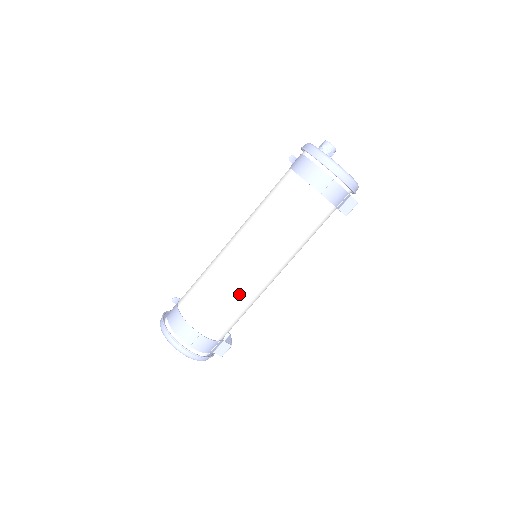
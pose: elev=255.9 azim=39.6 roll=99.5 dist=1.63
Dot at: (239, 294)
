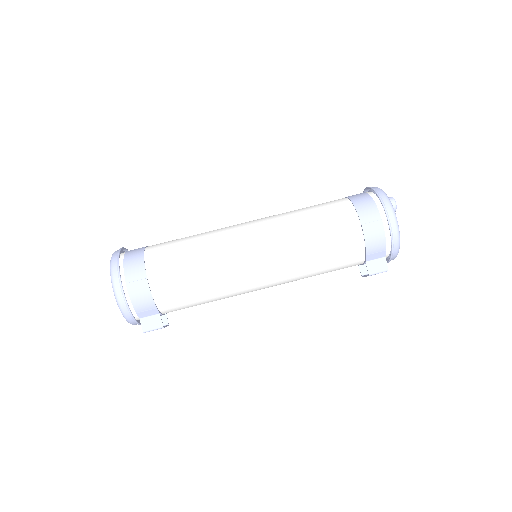
Dot at: (216, 265)
